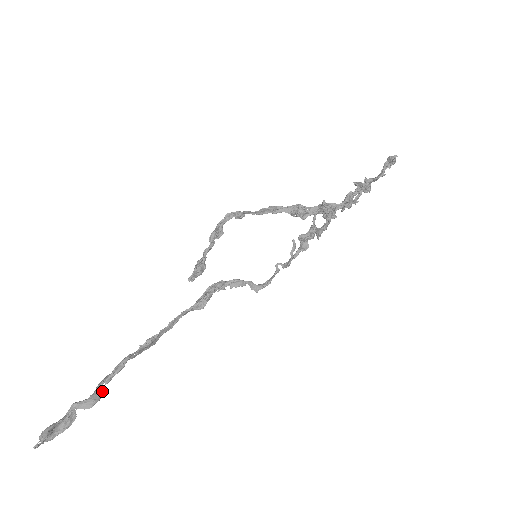
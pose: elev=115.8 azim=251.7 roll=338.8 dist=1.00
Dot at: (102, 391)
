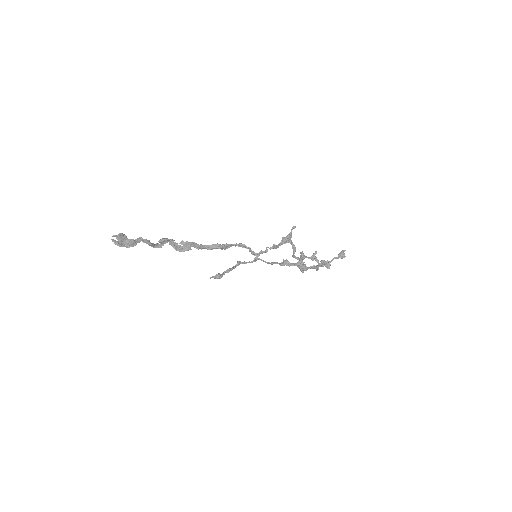
Dot at: (154, 244)
